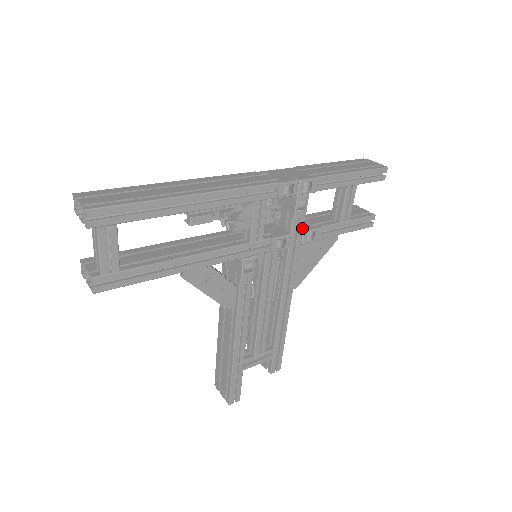
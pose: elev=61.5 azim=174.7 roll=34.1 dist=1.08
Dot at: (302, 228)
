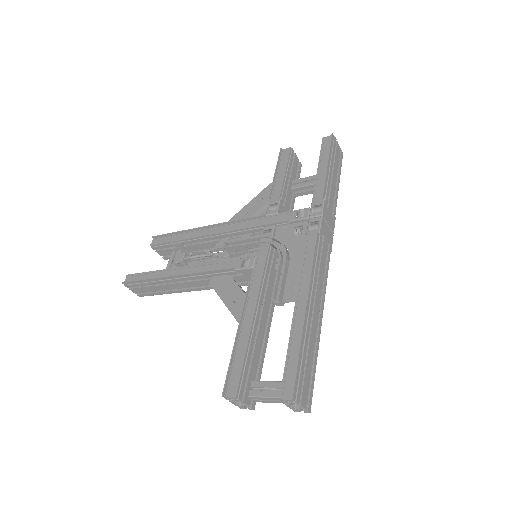
Dot at: occluded
